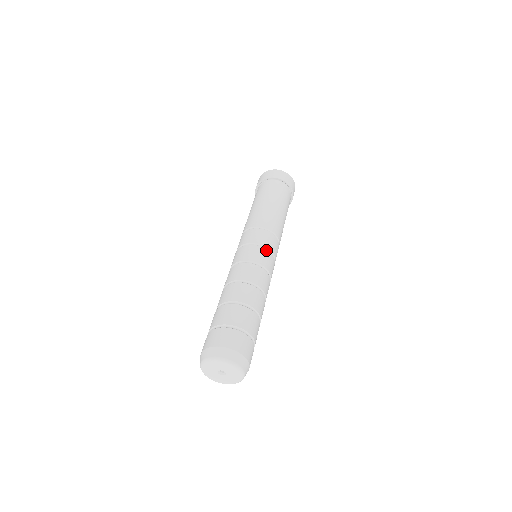
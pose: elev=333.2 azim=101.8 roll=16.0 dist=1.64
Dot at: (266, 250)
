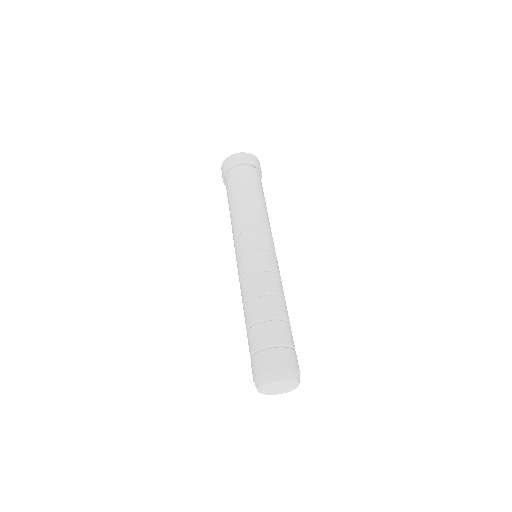
Dot at: (274, 254)
